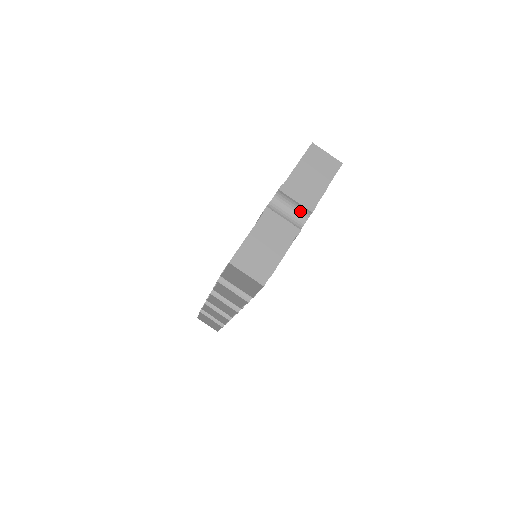
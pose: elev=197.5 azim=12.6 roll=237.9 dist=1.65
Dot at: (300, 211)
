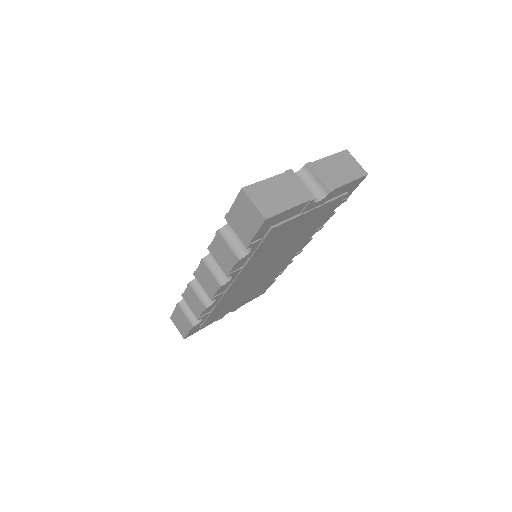
Dot at: (319, 189)
